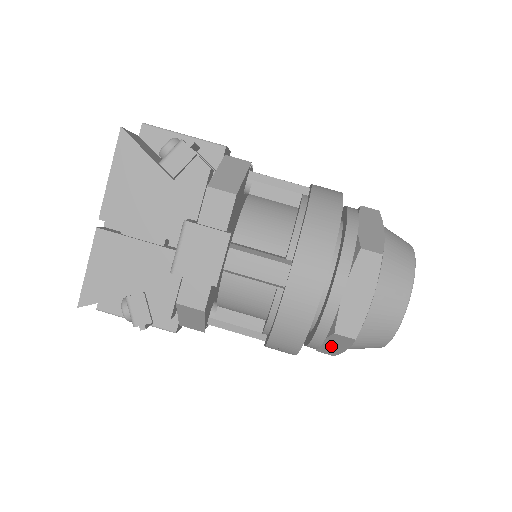
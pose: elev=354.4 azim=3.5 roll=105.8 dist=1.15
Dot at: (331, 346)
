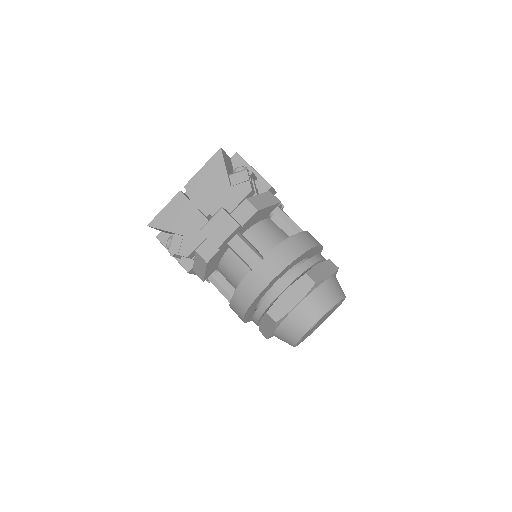
Dot at: (265, 327)
